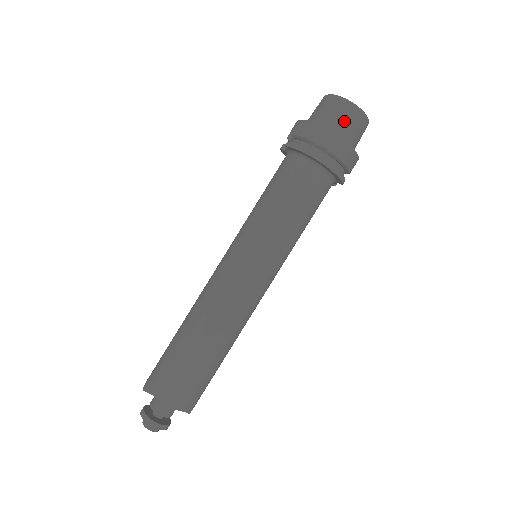
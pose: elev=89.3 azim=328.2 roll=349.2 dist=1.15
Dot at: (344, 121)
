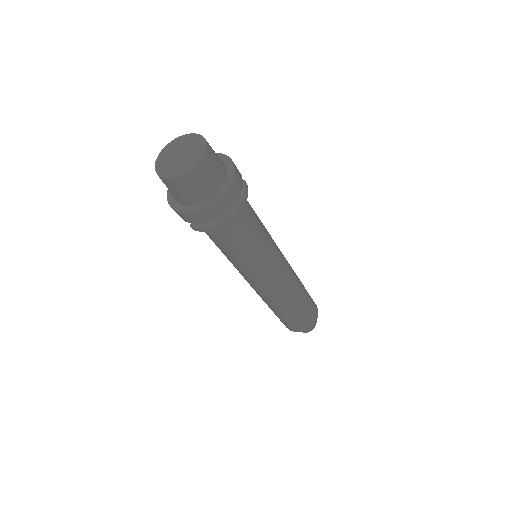
Dot at: (203, 184)
